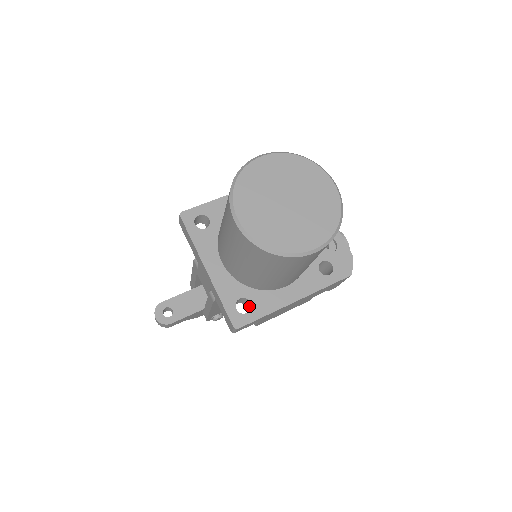
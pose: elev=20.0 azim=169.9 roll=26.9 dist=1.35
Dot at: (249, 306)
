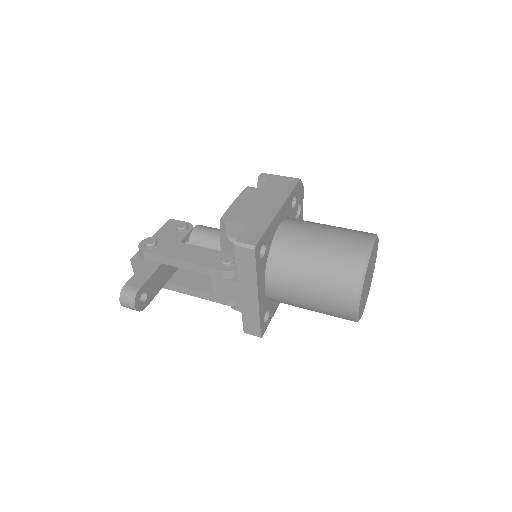
Dot at: occluded
